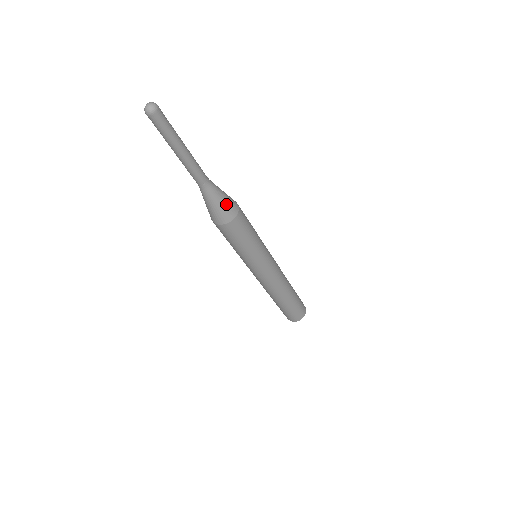
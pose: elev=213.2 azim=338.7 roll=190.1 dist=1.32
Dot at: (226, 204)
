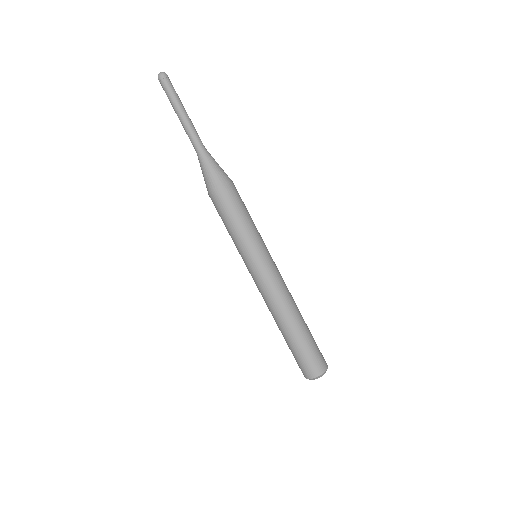
Dot at: (217, 171)
